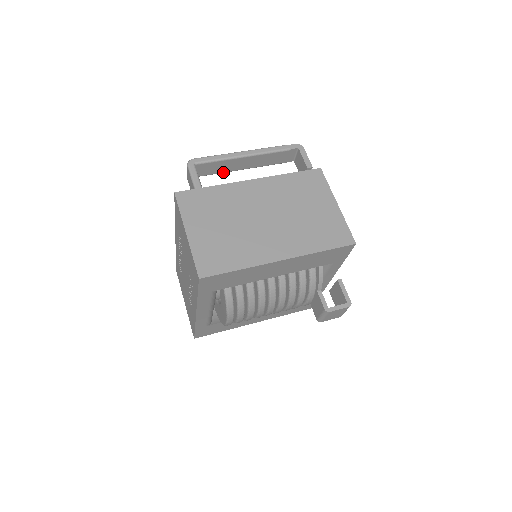
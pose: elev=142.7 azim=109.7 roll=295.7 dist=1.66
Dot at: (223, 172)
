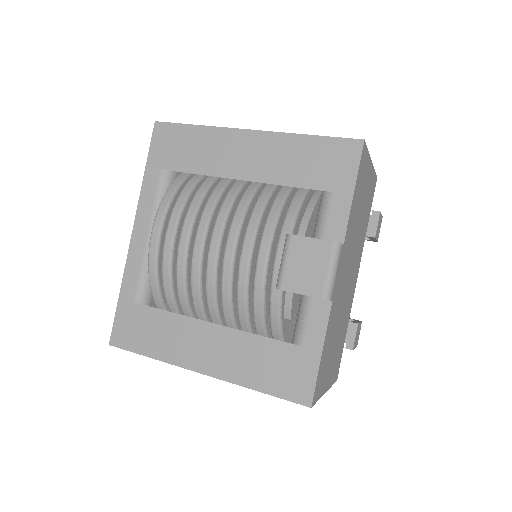
Dot at: occluded
